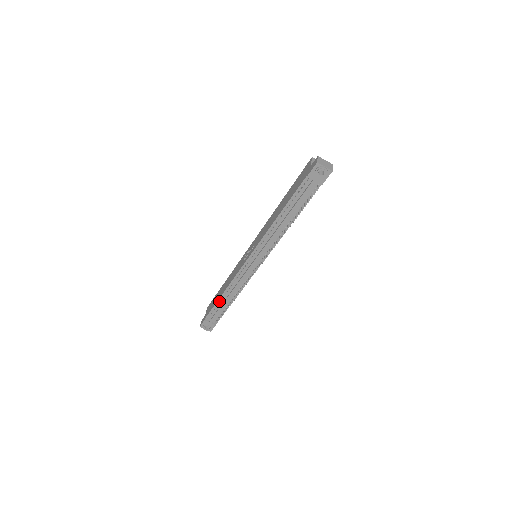
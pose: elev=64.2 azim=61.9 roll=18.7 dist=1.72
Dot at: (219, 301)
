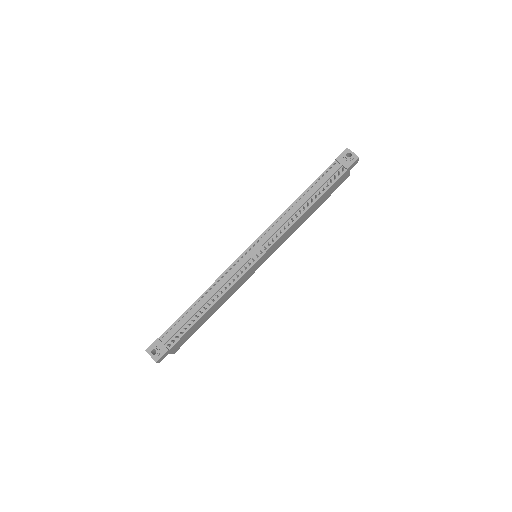
Dot at: (190, 309)
